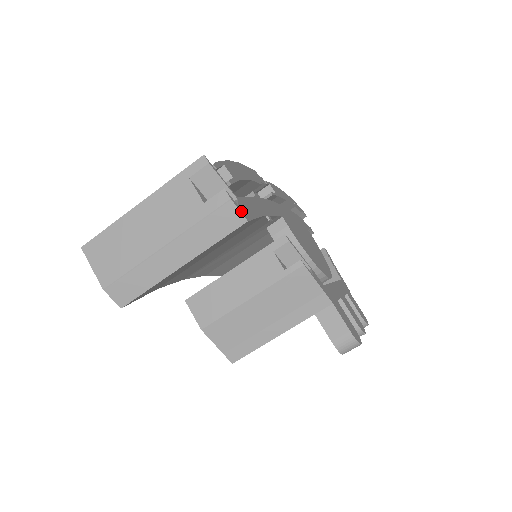
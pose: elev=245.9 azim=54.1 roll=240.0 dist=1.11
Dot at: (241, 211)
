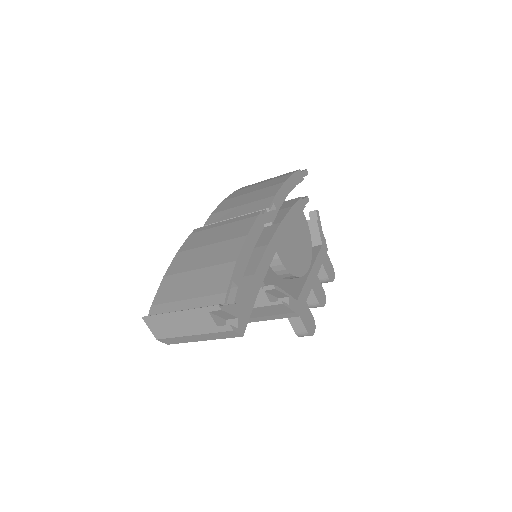
Dot at: (239, 332)
